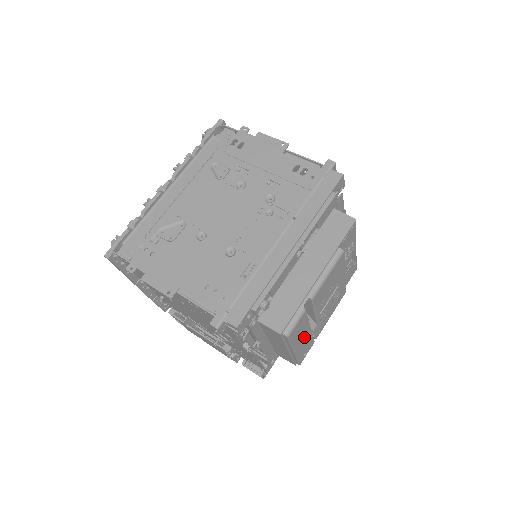
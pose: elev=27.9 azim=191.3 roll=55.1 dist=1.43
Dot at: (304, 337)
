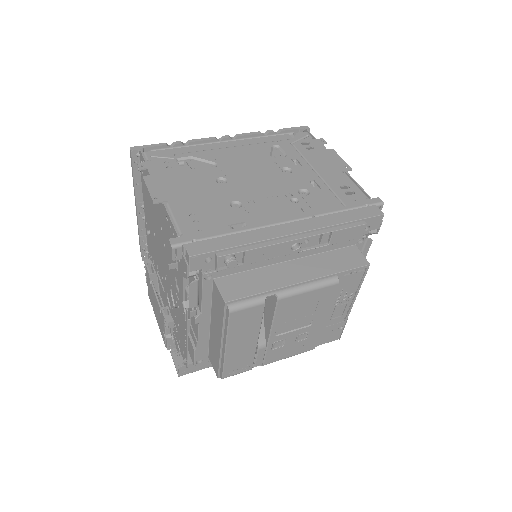
Dot at: (245, 342)
